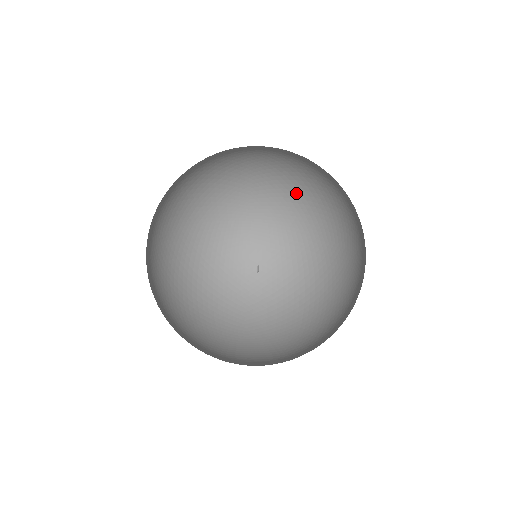
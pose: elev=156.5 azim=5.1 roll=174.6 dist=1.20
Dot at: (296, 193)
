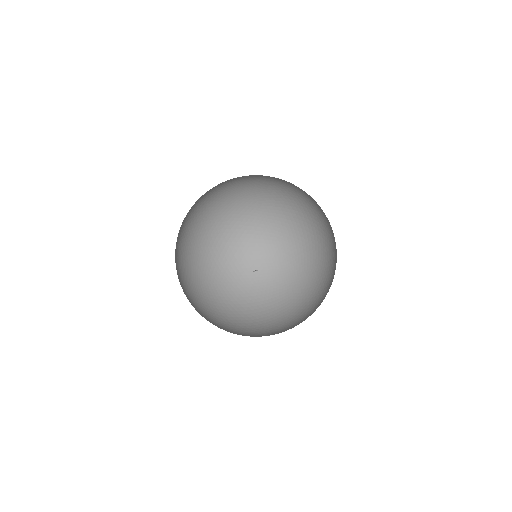
Dot at: (291, 205)
